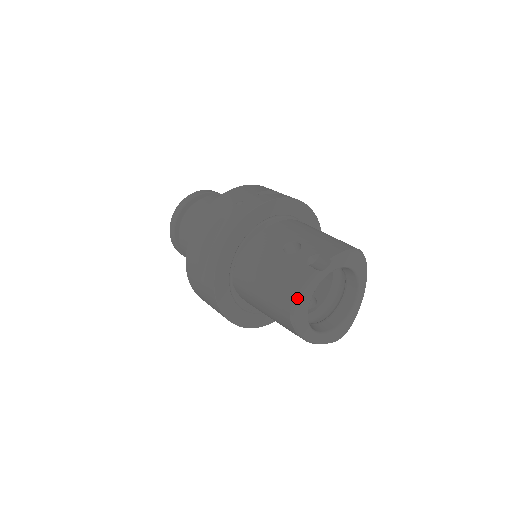
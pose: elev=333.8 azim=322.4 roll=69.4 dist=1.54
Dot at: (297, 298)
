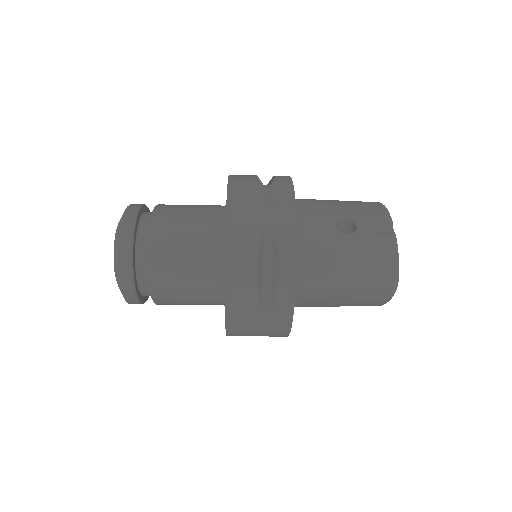
Dot at: (398, 269)
